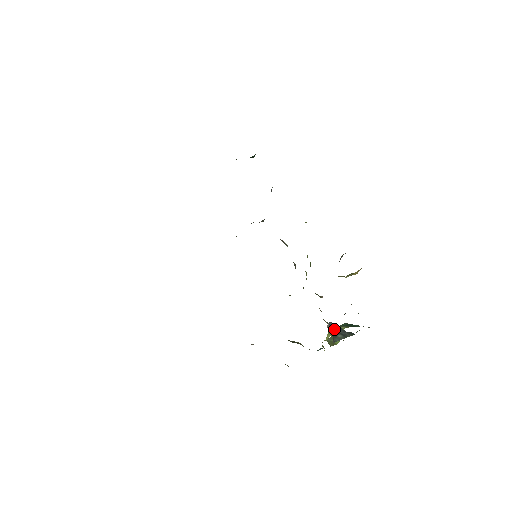
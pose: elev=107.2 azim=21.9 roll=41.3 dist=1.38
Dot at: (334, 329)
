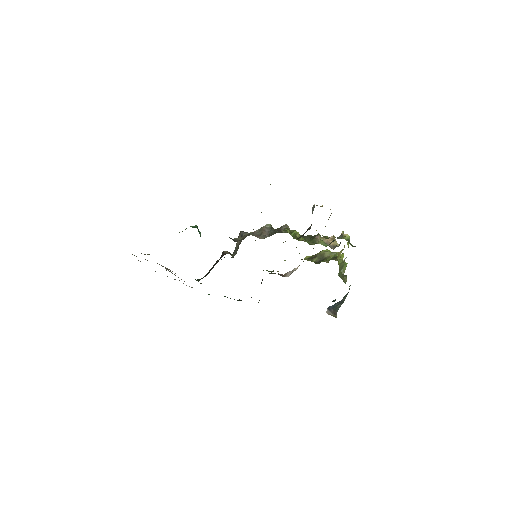
Dot at: (332, 307)
